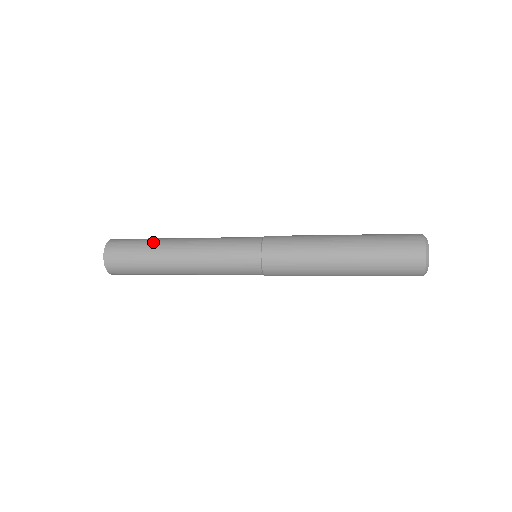
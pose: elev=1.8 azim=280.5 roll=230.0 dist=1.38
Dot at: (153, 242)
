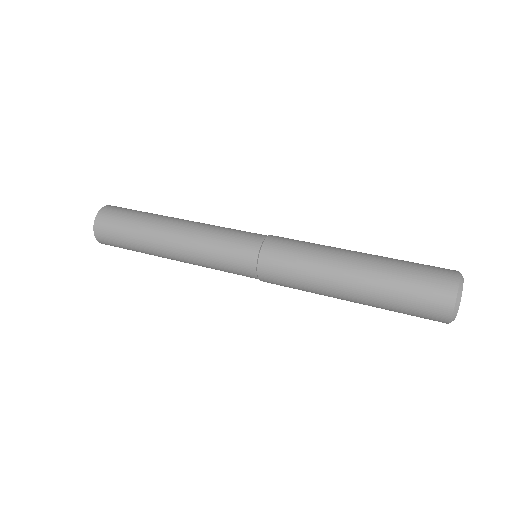
Dot at: (147, 218)
